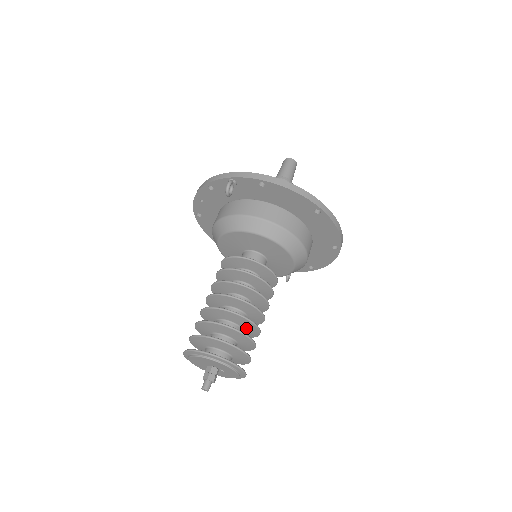
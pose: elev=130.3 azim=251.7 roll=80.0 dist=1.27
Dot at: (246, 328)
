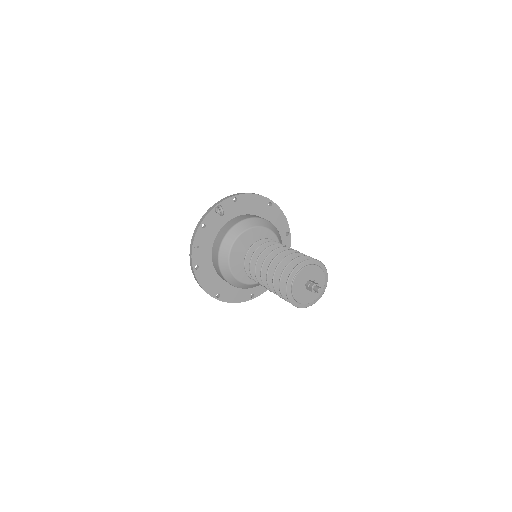
Dot at: occluded
